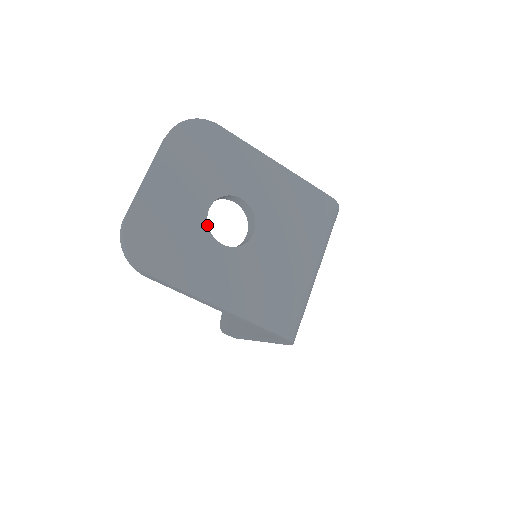
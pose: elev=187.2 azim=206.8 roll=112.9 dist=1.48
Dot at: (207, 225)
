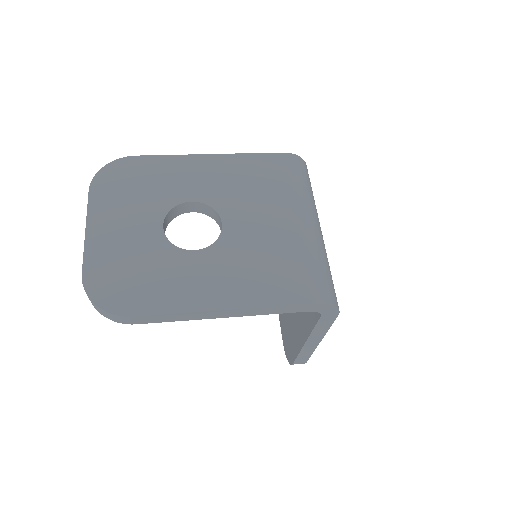
Dot at: (169, 242)
